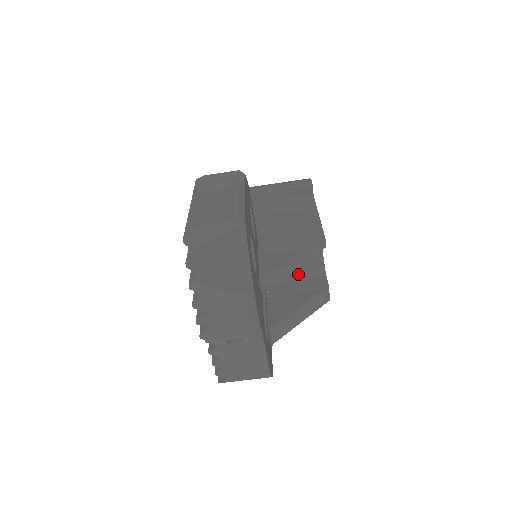
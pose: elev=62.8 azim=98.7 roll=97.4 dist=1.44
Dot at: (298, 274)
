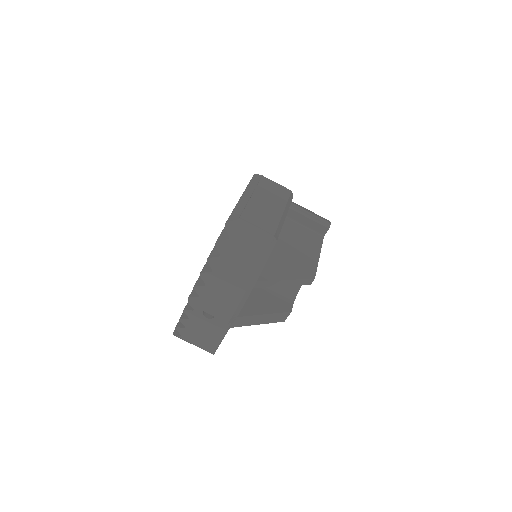
Dot at: (274, 287)
